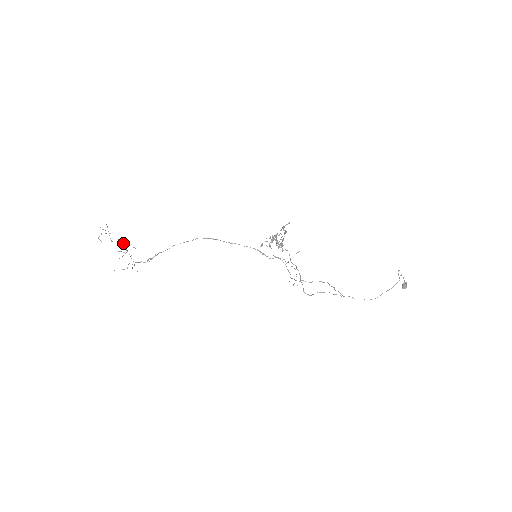
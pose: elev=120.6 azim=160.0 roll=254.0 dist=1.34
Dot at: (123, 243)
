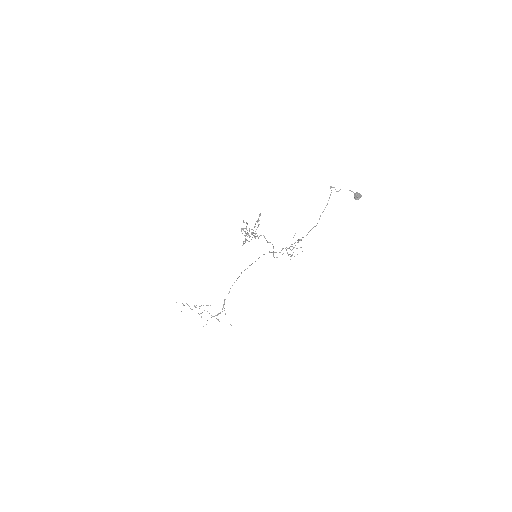
Dot at: (199, 306)
